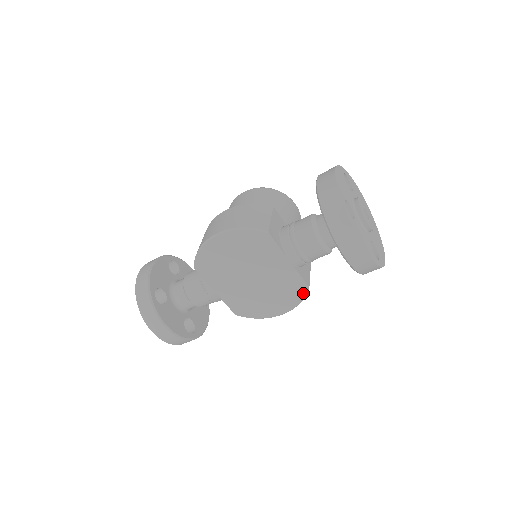
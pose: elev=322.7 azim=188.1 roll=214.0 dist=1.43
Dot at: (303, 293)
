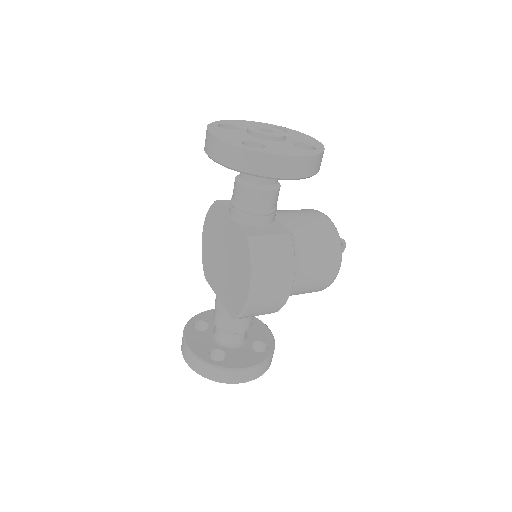
Dot at: (248, 248)
